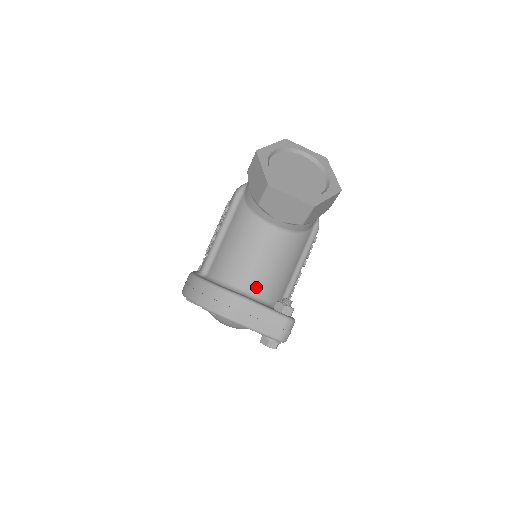
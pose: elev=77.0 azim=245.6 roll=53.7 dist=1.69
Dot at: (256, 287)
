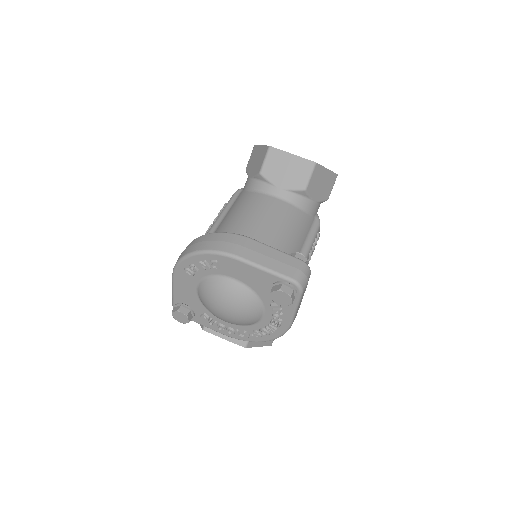
Dot at: (262, 242)
